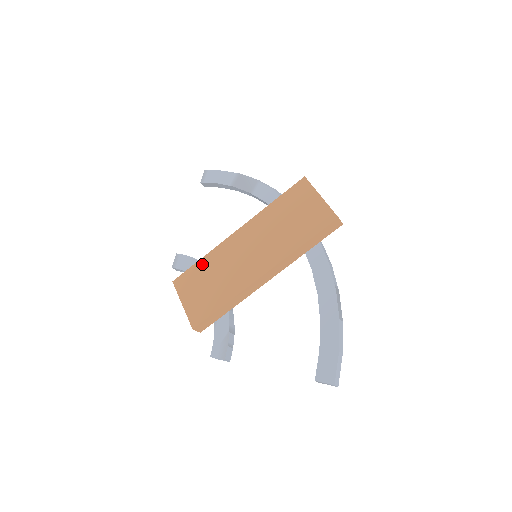
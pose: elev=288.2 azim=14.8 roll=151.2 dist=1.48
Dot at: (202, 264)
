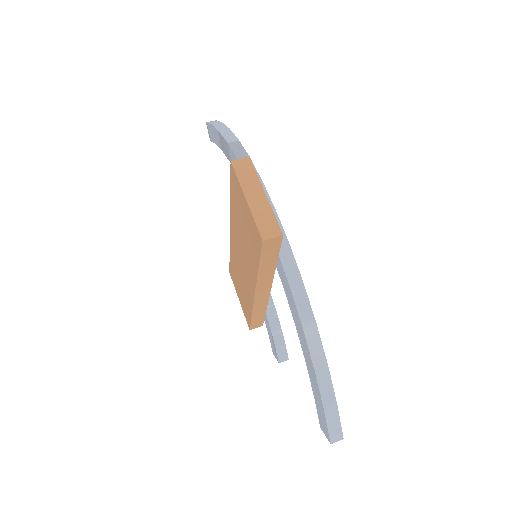
Dot at: (231, 261)
